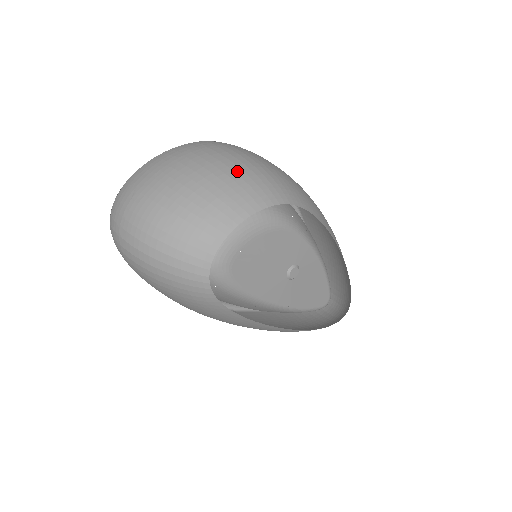
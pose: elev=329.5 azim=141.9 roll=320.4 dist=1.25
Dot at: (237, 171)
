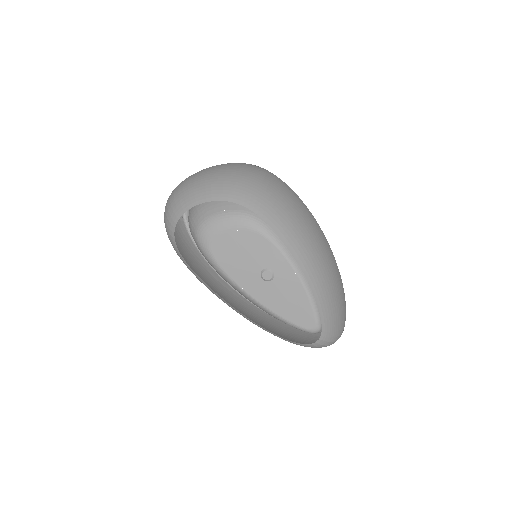
Dot at: (226, 177)
